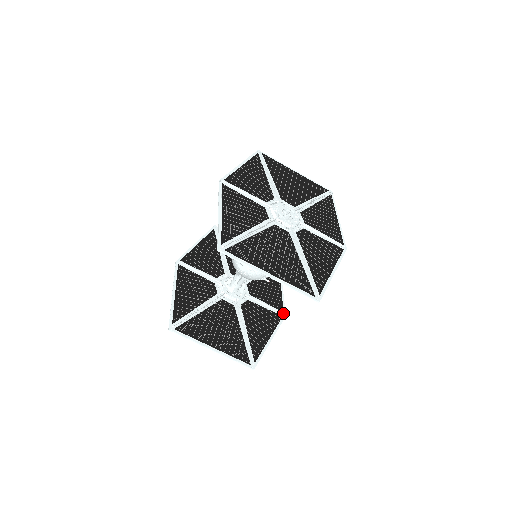
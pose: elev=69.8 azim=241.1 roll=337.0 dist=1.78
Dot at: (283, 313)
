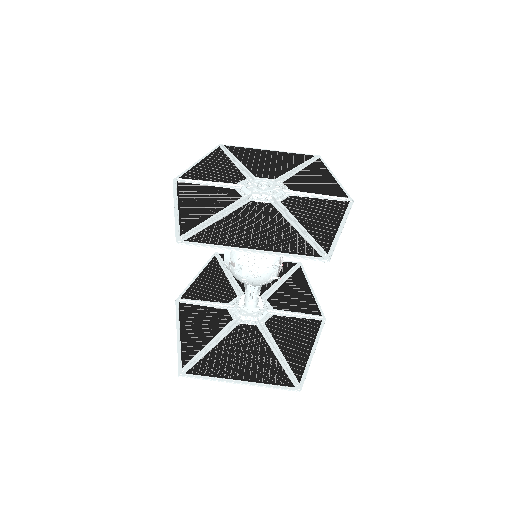
Dot at: (321, 317)
